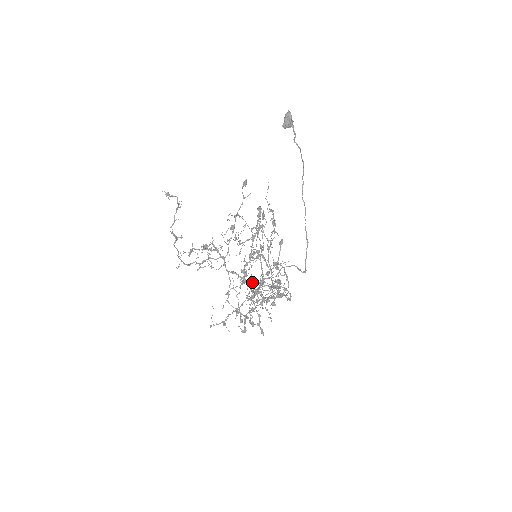
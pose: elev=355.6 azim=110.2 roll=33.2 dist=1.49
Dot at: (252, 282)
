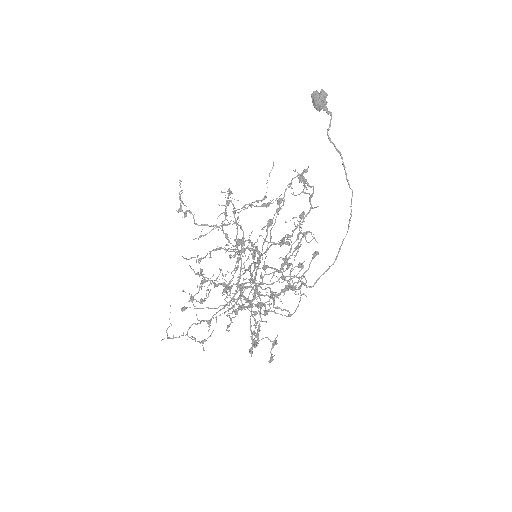
Dot at: occluded
